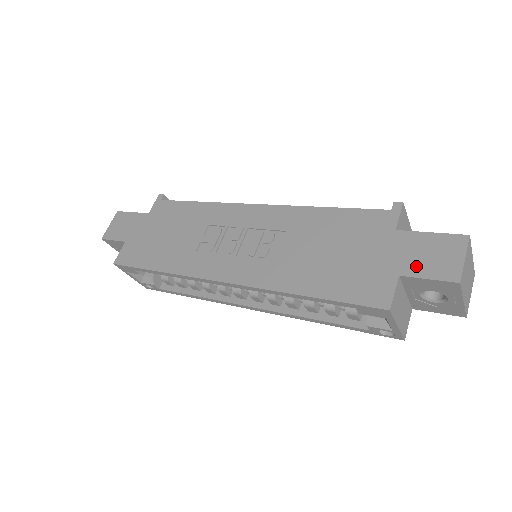
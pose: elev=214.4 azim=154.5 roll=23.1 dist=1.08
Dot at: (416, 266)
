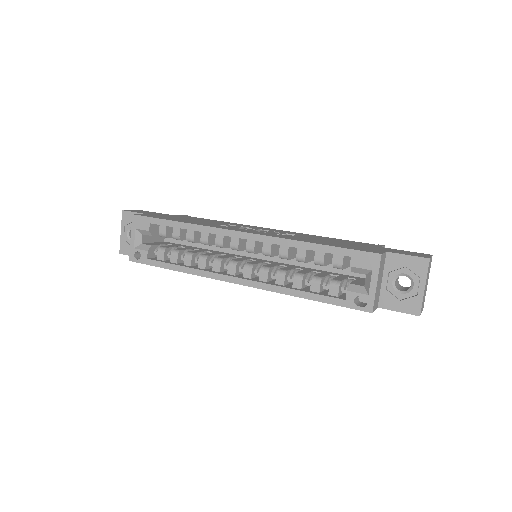
Dot at: (398, 252)
